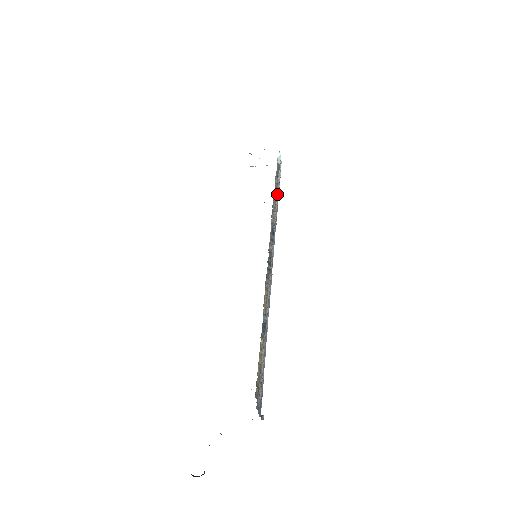
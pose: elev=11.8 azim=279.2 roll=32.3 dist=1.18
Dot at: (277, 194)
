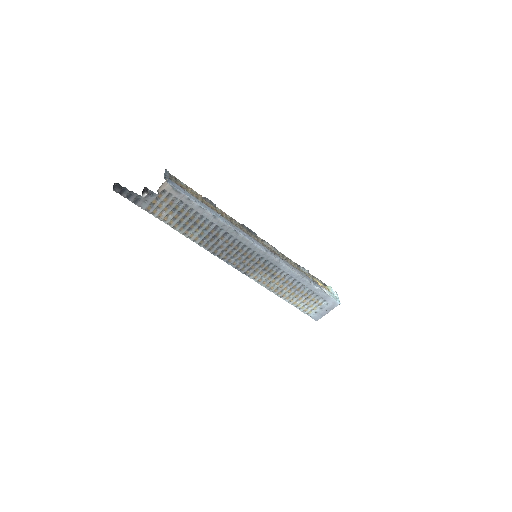
Dot at: (308, 277)
